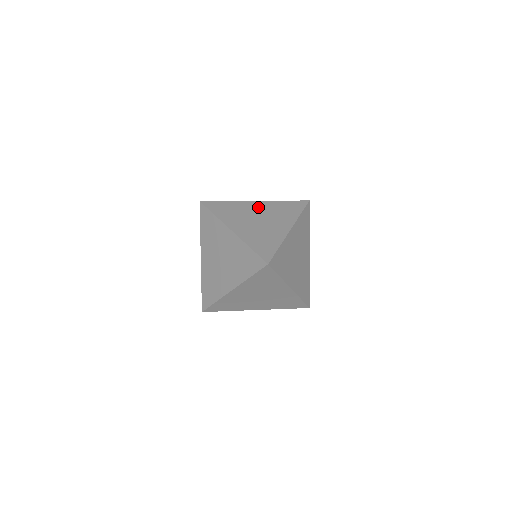
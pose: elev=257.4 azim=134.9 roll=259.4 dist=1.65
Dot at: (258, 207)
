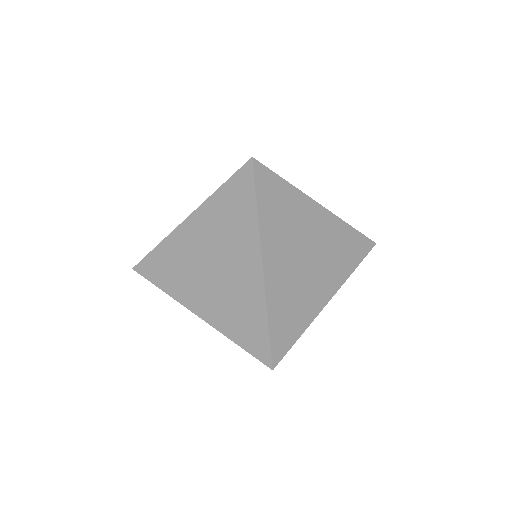
Dot at: occluded
